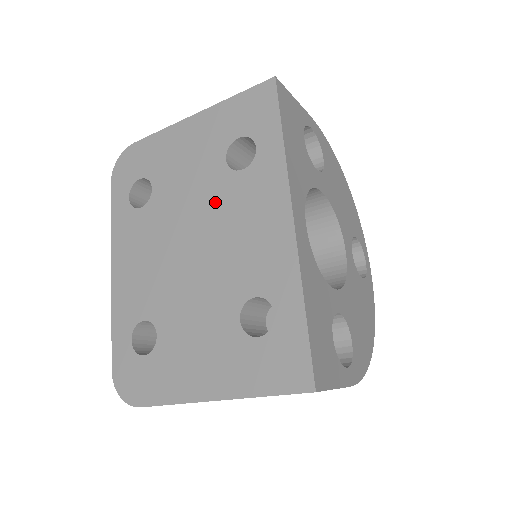
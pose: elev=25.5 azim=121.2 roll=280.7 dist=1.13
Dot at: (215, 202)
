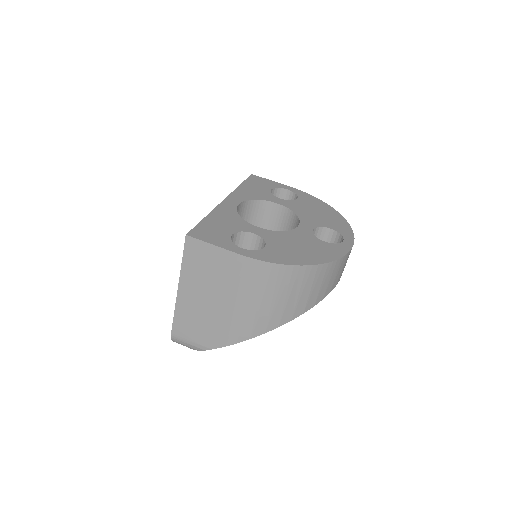
Dot at: occluded
